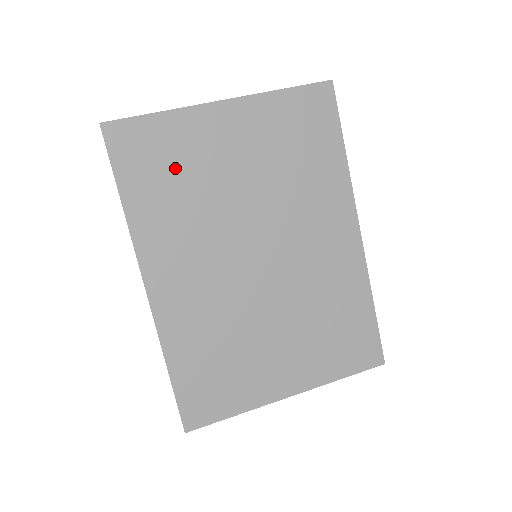
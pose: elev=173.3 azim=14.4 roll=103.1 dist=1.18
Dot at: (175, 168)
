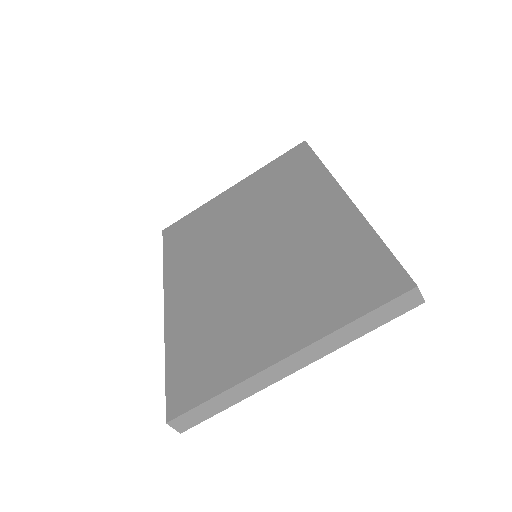
Dot at: (198, 229)
